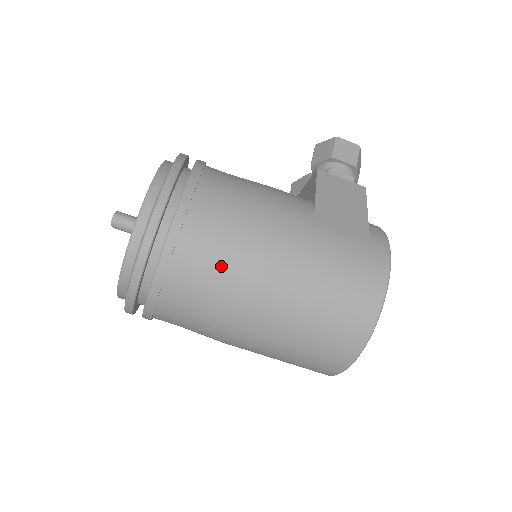
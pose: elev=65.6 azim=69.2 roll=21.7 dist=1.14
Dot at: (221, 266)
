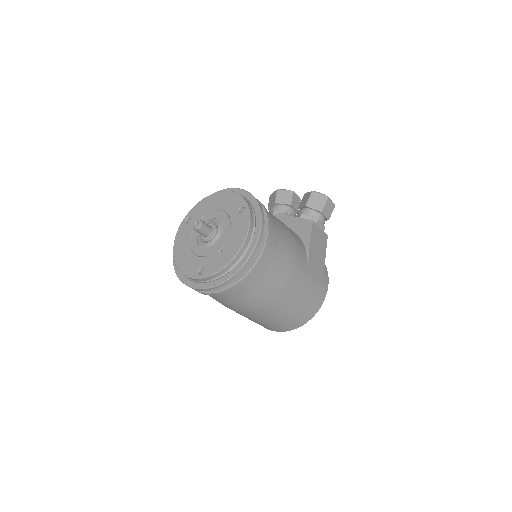
Dot at: (262, 290)
